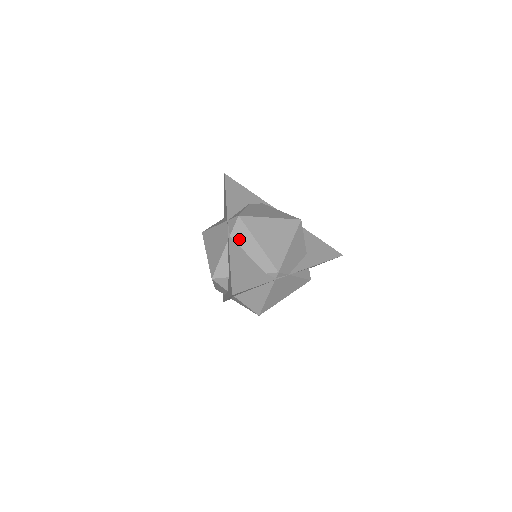
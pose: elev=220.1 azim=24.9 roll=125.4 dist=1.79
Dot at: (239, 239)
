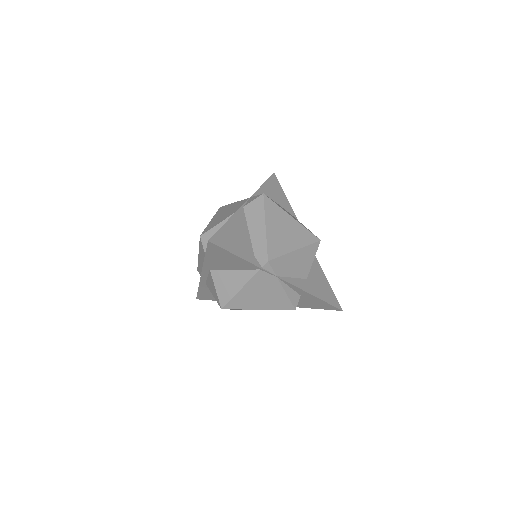
Dot at: (250, 213)
